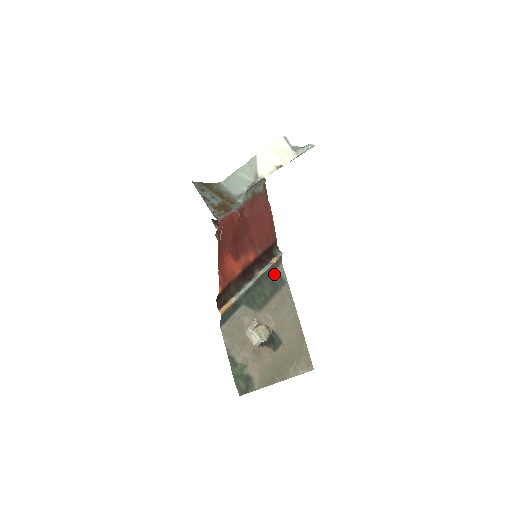
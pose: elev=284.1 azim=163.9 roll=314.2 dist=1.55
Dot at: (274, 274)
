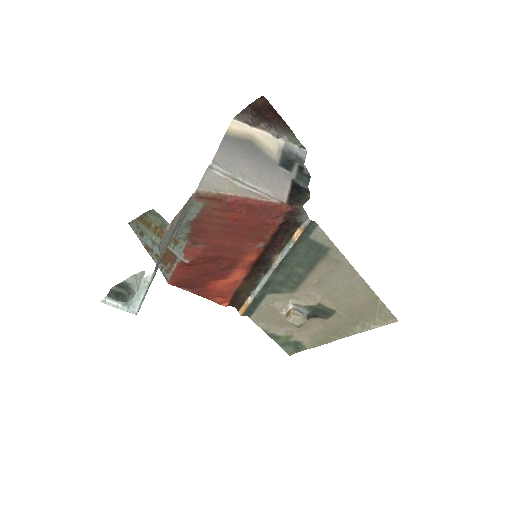
Dot at: (307, 245)
